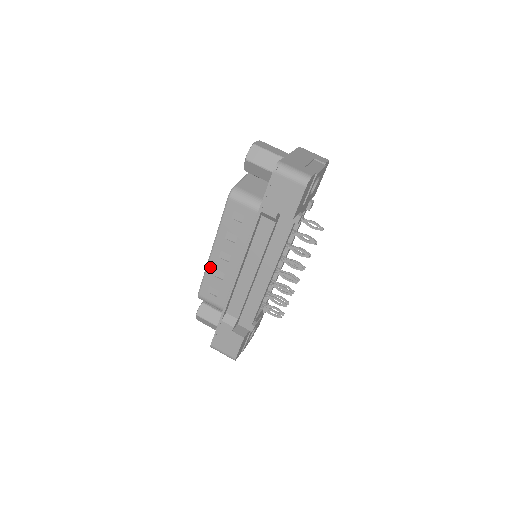
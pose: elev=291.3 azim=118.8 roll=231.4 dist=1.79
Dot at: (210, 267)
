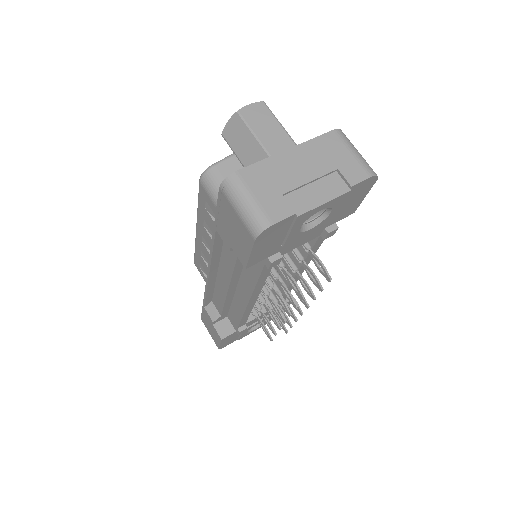
Dot at: (197, 245)
